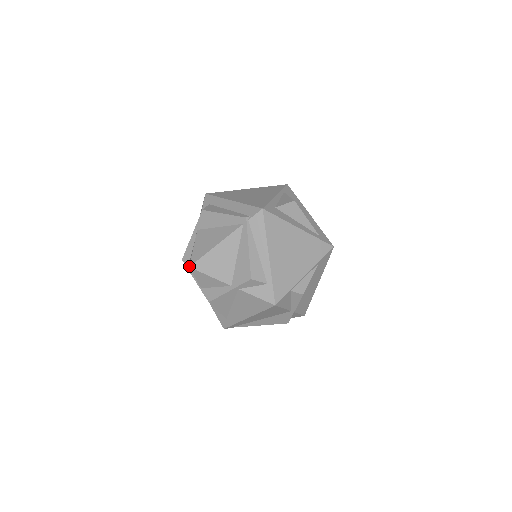
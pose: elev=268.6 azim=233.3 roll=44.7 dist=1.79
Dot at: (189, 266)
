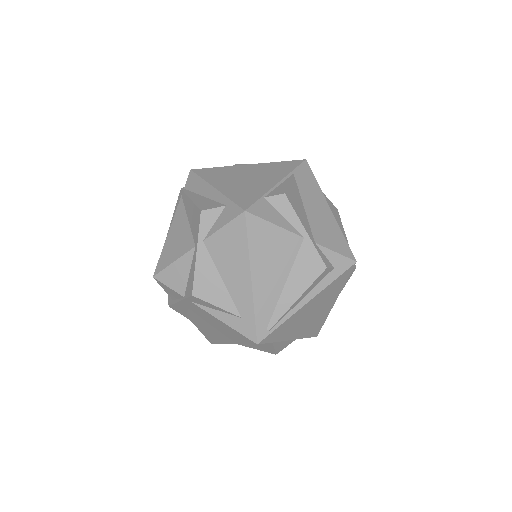
Dot at: occluded
